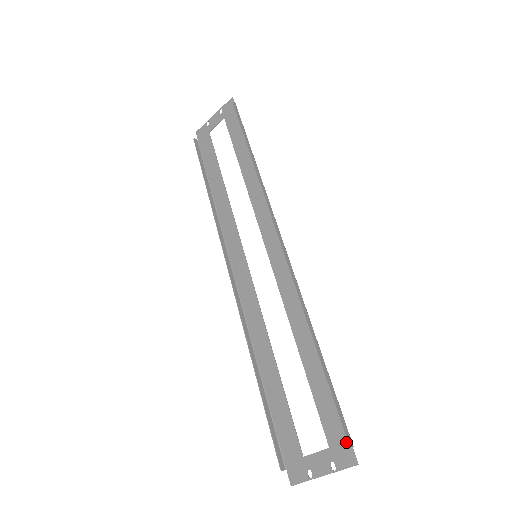
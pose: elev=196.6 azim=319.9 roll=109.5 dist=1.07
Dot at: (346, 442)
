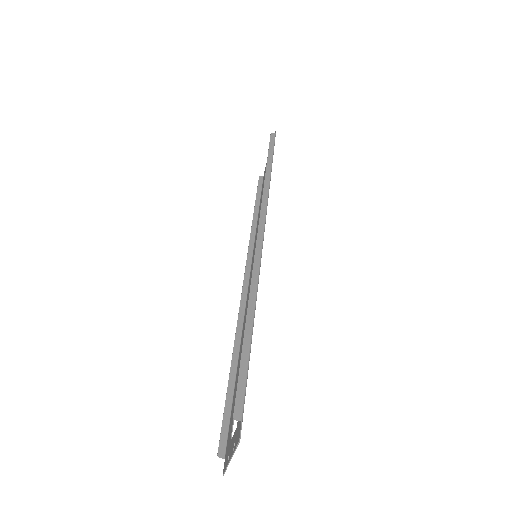
Dot at: (241, 417)
